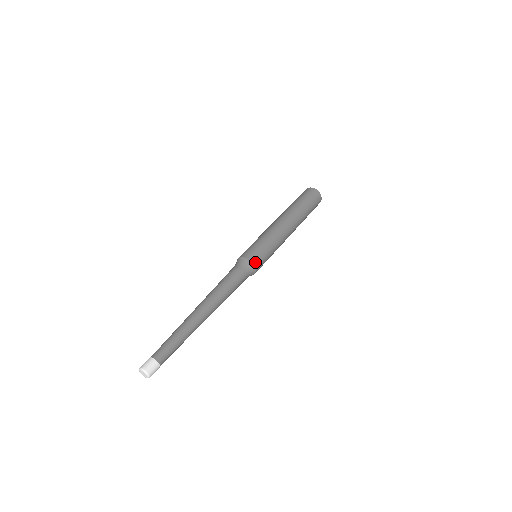
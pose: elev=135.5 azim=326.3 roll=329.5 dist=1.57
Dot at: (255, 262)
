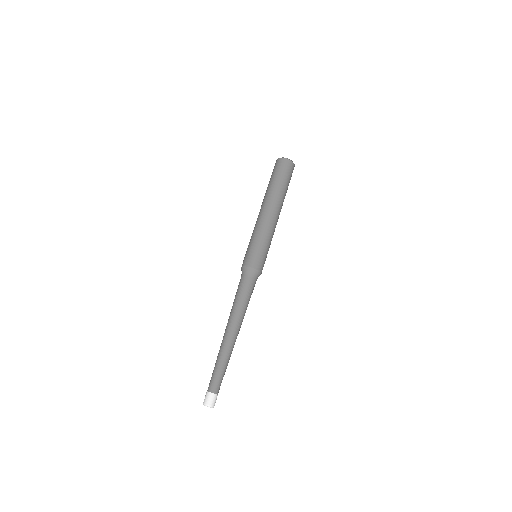
Dot at: occluded
